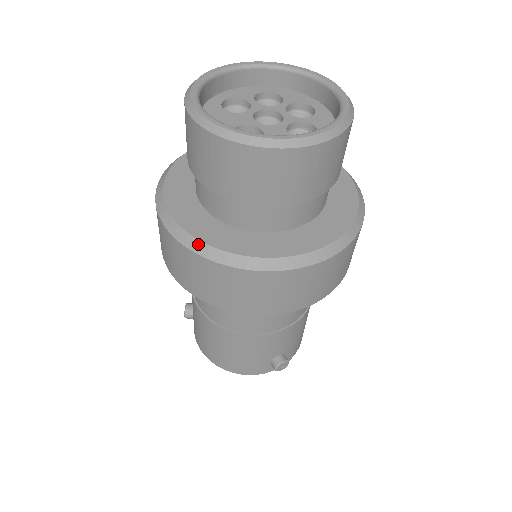
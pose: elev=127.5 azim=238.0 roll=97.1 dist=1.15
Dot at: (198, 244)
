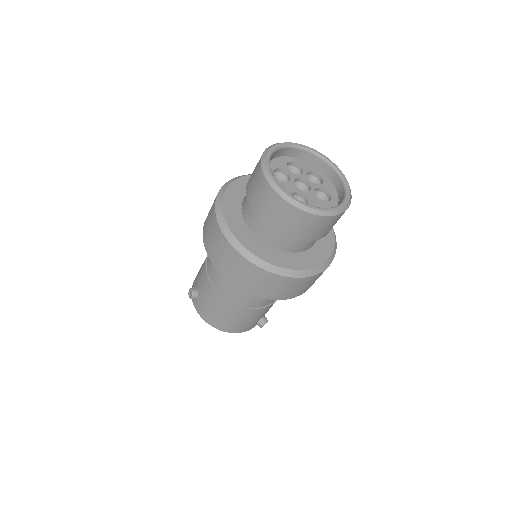
Dot at: (266, 264)
